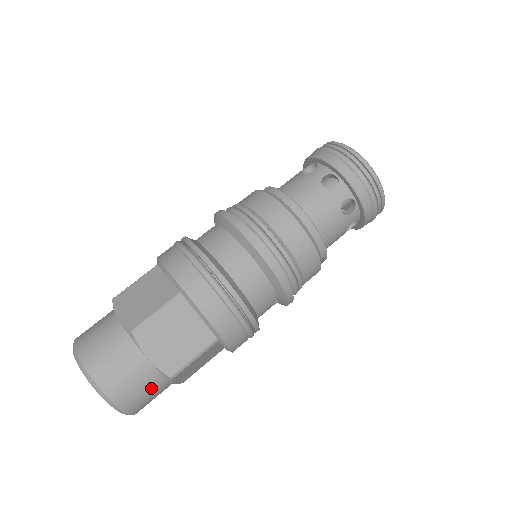
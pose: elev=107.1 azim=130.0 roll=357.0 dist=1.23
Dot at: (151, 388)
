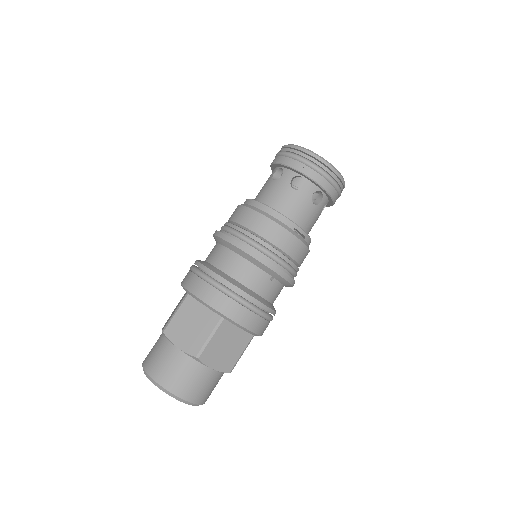
Dot at: (190, 372)
